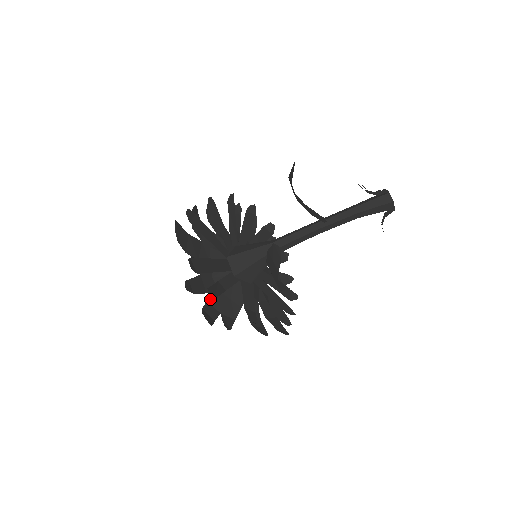
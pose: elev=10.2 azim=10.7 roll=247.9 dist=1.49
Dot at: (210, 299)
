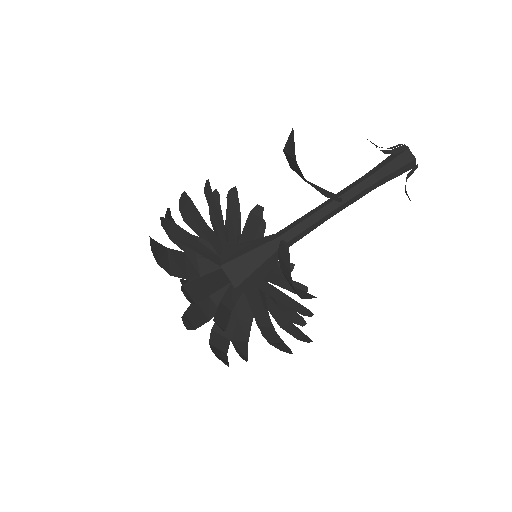
Dot at: (214, 326)
